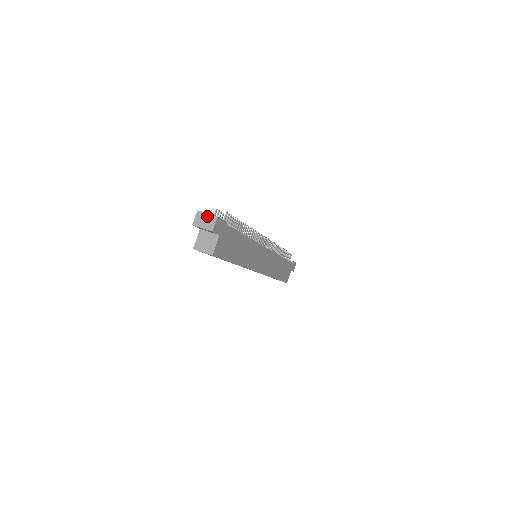
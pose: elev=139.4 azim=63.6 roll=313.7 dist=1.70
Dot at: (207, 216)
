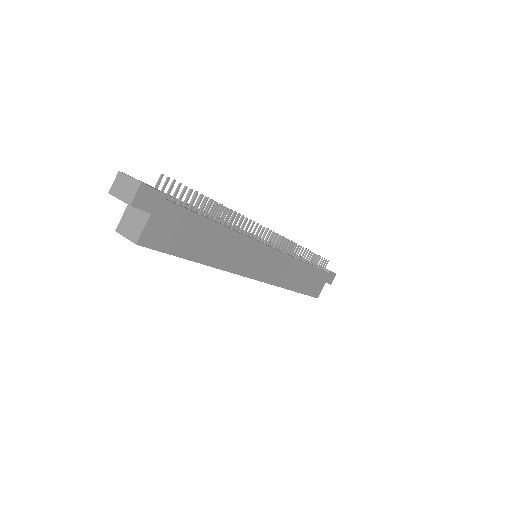
Dot at: (128, 181)
